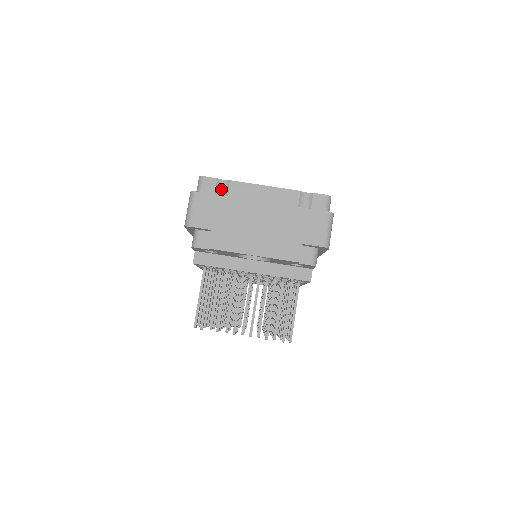
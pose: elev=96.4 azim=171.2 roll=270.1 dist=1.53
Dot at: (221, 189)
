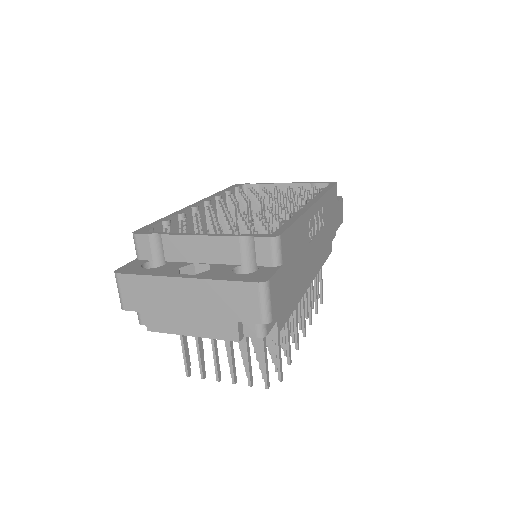
Dot at: (156, 244)
